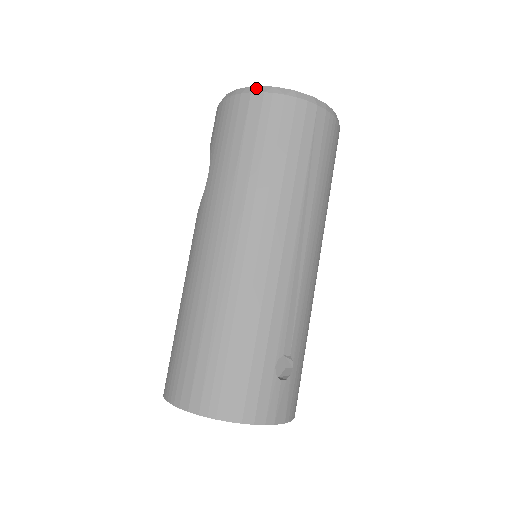
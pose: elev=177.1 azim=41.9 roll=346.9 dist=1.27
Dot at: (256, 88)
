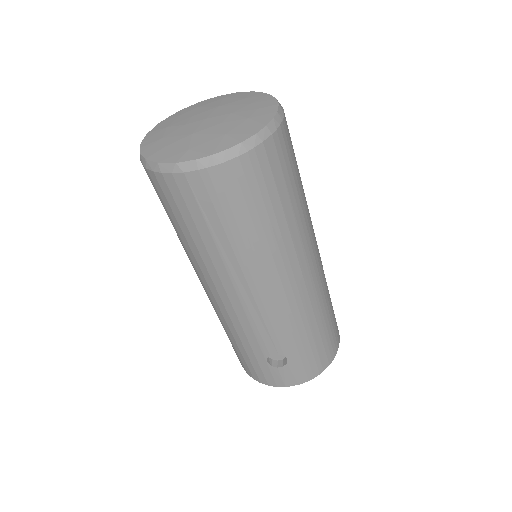
Dot at: (140, 156)
